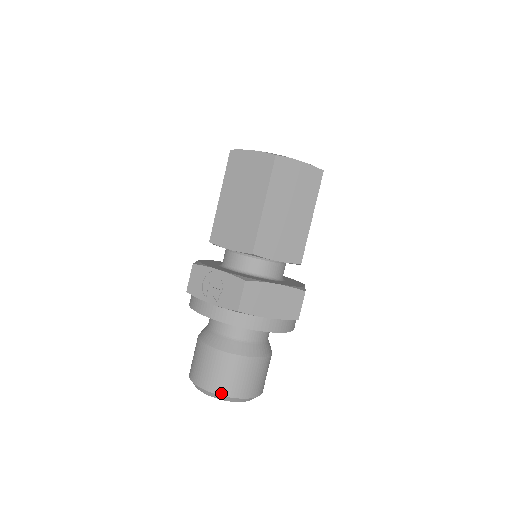
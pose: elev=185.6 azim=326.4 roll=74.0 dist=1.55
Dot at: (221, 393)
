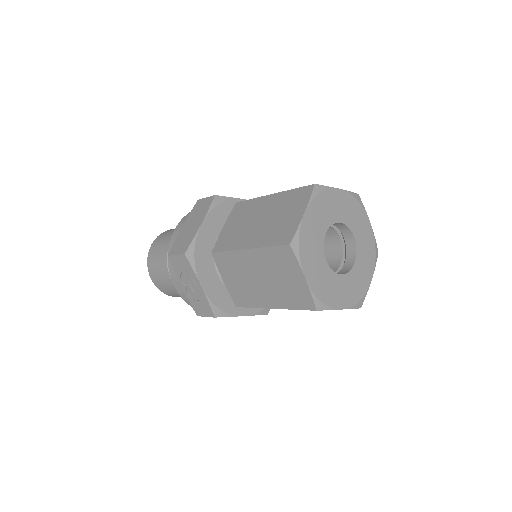
Dot at: (164, 293)
